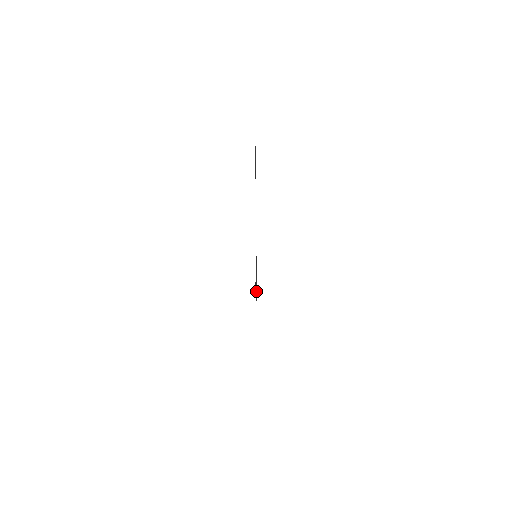
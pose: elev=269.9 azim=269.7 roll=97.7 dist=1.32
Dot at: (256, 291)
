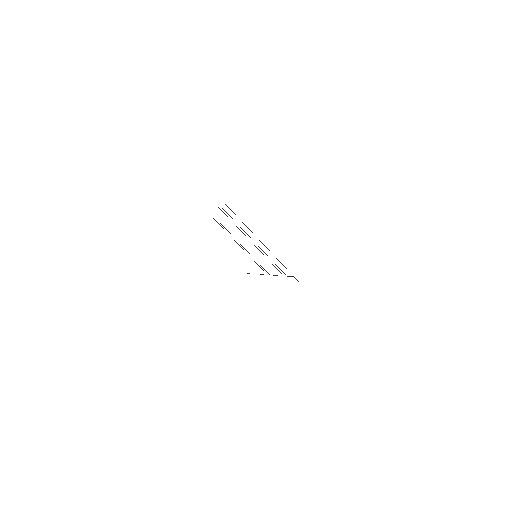
Dot at: (297, 280)
